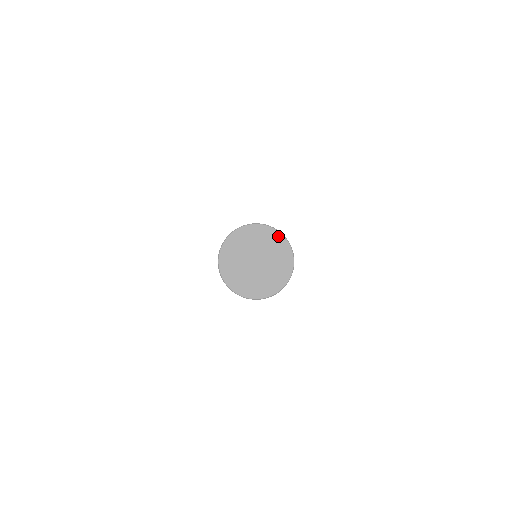
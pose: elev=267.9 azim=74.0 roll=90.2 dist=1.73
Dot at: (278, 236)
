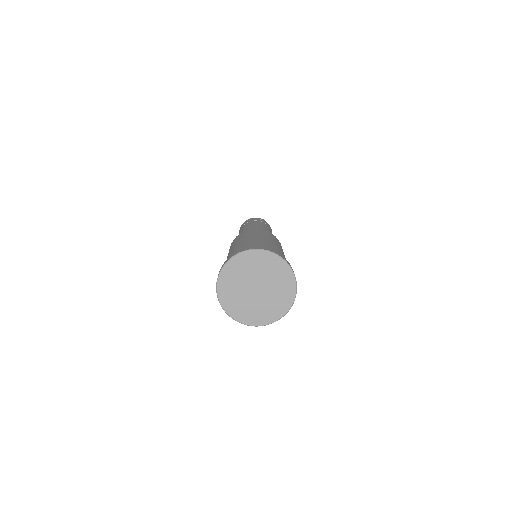
Dot at: (287, 271)
